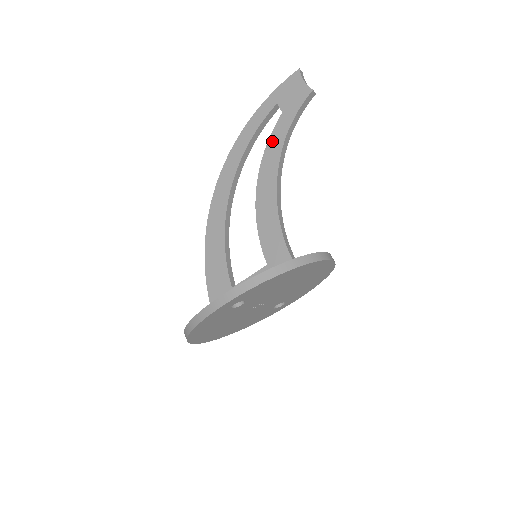
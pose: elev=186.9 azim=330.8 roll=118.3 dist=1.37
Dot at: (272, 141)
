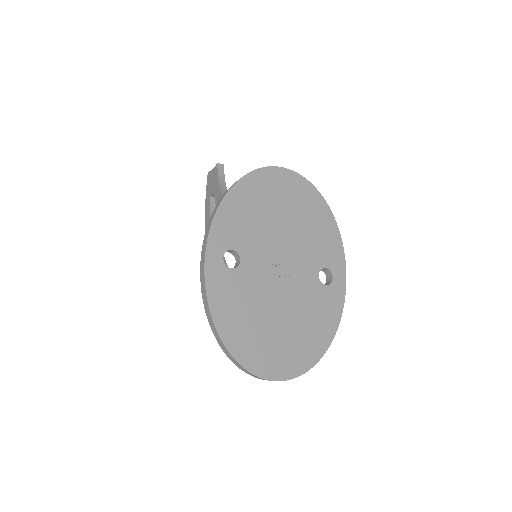
Dot at: occluded
